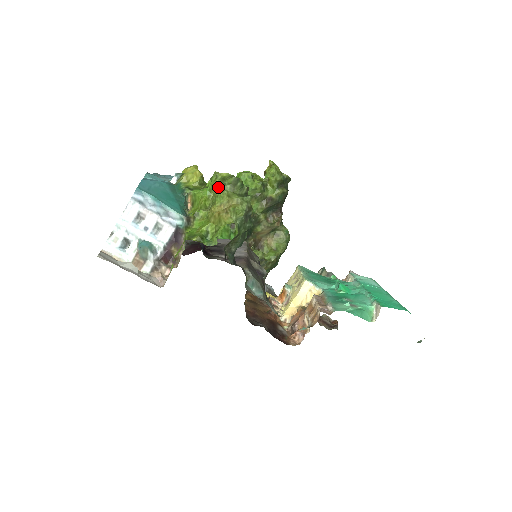
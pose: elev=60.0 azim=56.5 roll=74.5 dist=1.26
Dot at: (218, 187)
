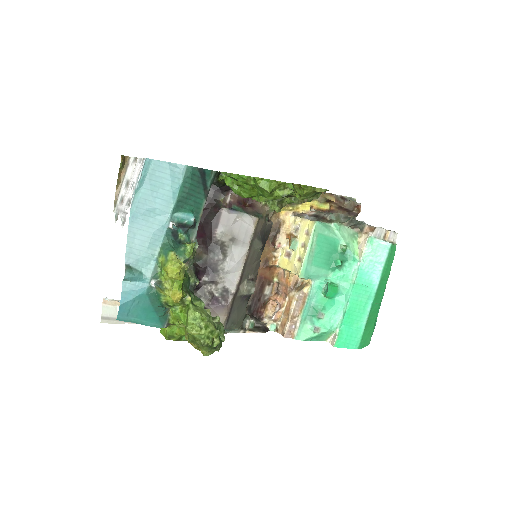
Dot at: (190, 339)
